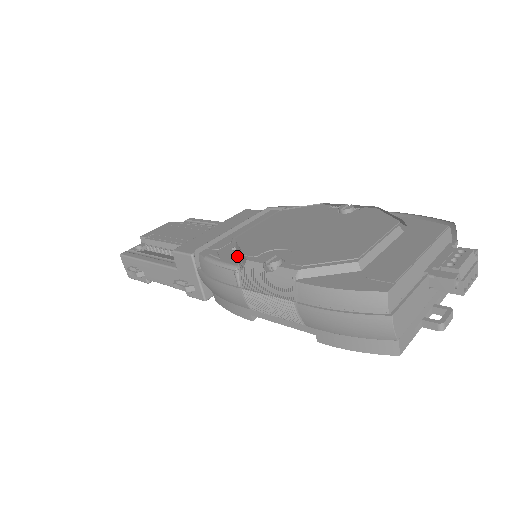
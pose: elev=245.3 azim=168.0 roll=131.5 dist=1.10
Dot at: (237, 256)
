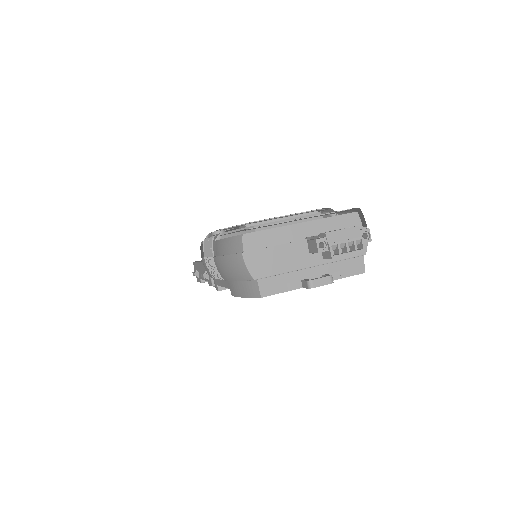
Dot at: occluded
